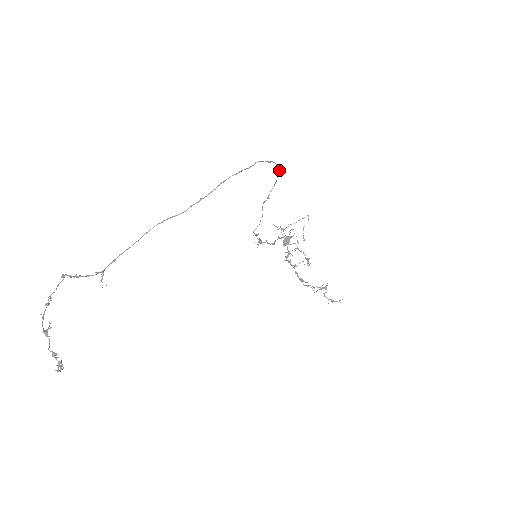
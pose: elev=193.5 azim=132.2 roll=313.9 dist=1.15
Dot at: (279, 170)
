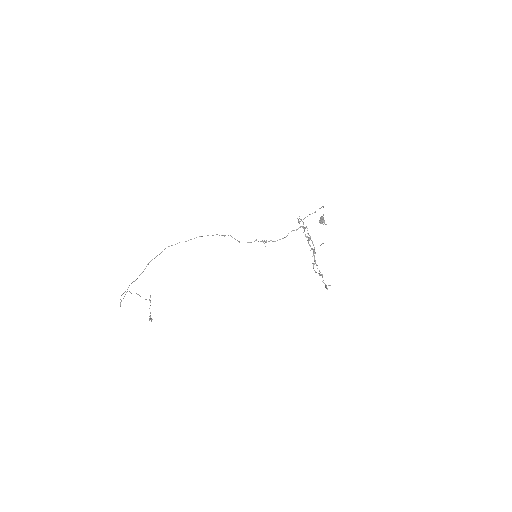
Dot at: occluded
